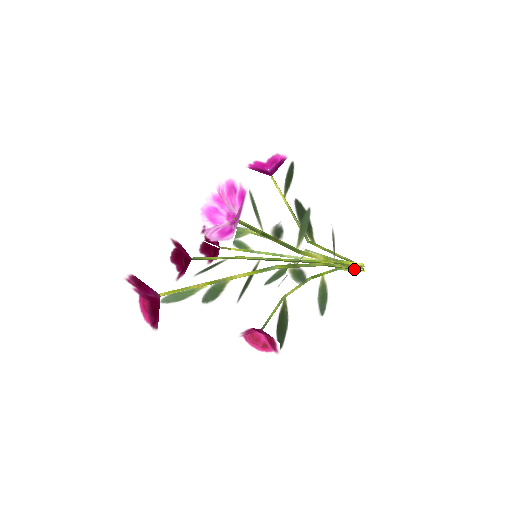
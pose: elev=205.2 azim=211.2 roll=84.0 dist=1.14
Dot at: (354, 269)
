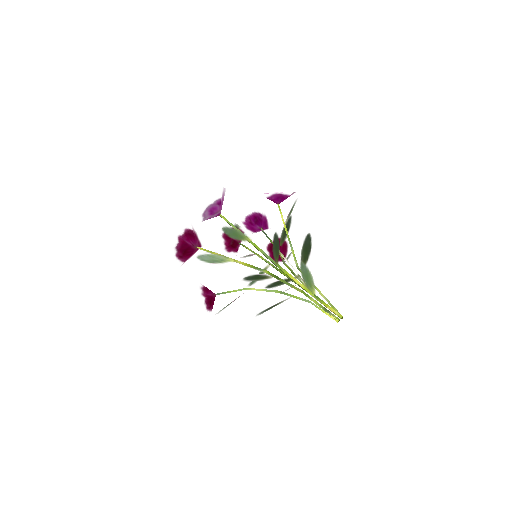
Dot at: (327, 313)
